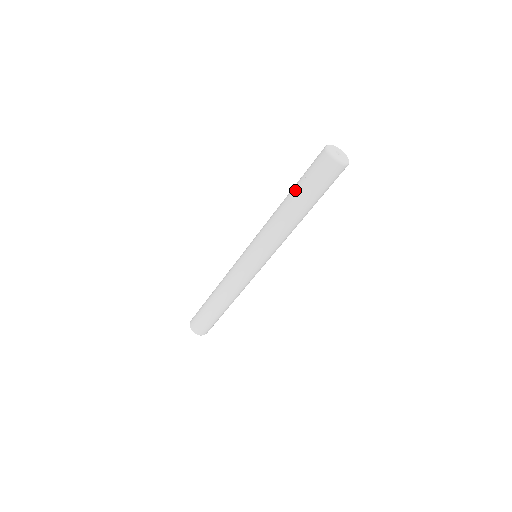
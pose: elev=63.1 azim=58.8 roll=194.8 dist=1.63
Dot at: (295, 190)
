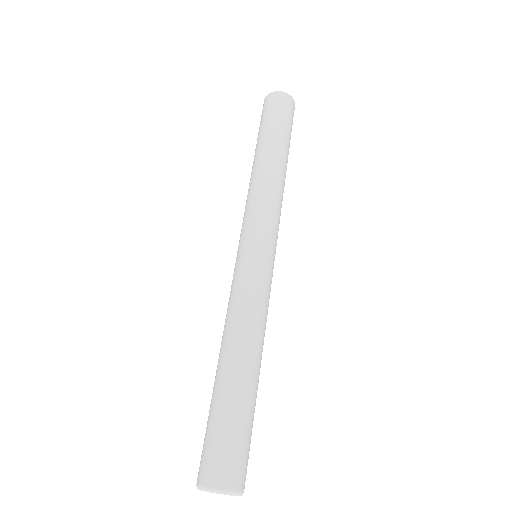
Dot at: occluded
